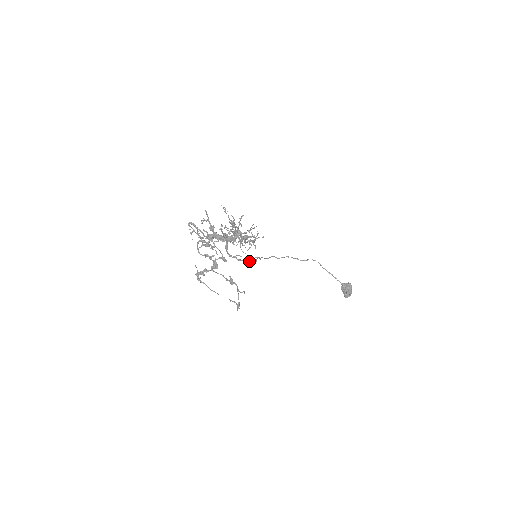
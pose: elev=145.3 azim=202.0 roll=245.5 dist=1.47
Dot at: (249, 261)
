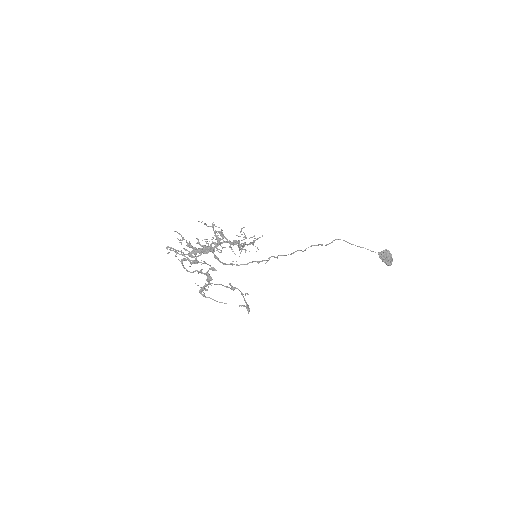
Dot at: (265, 263)
